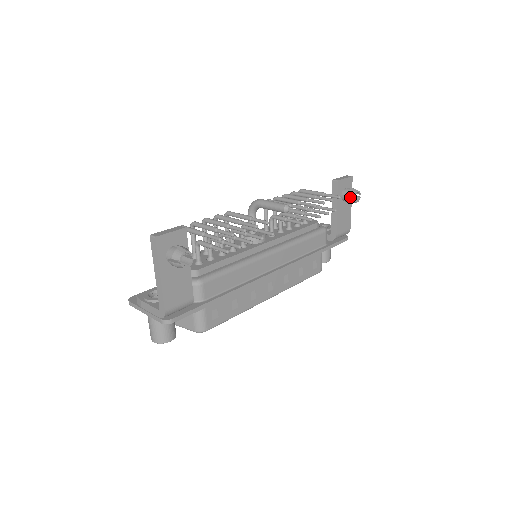
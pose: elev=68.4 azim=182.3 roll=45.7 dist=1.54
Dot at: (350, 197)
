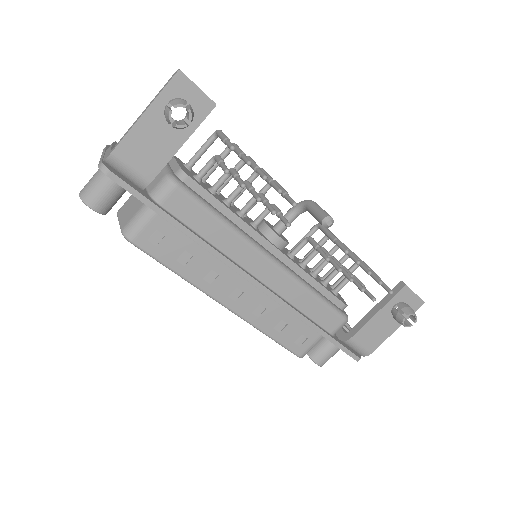
Dot at: occluded
